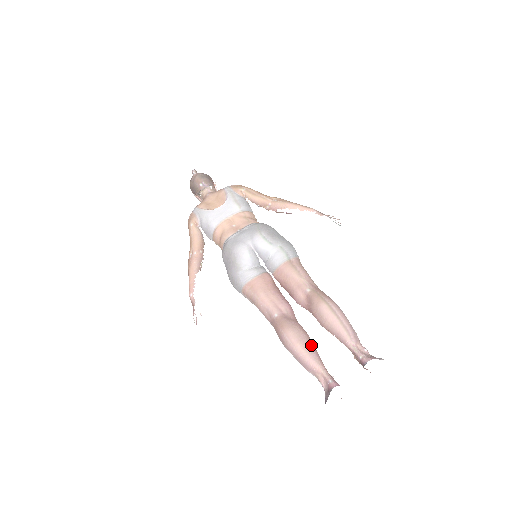
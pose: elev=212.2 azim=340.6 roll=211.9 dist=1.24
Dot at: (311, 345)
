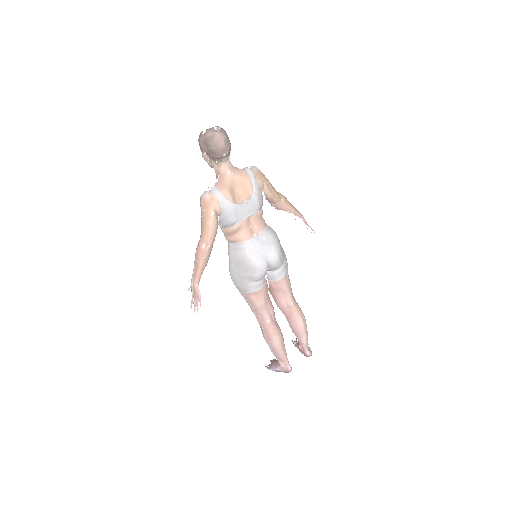
Dot at: occluded
